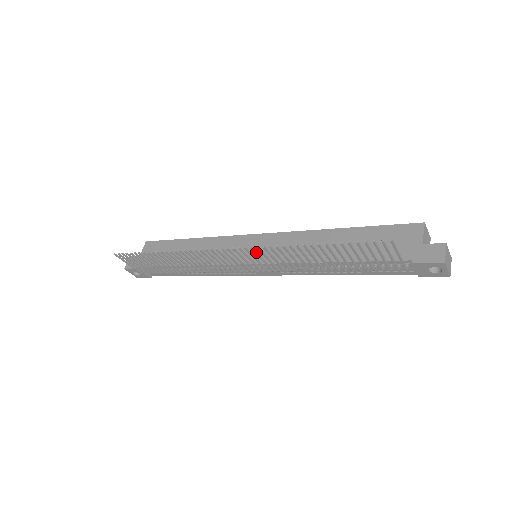
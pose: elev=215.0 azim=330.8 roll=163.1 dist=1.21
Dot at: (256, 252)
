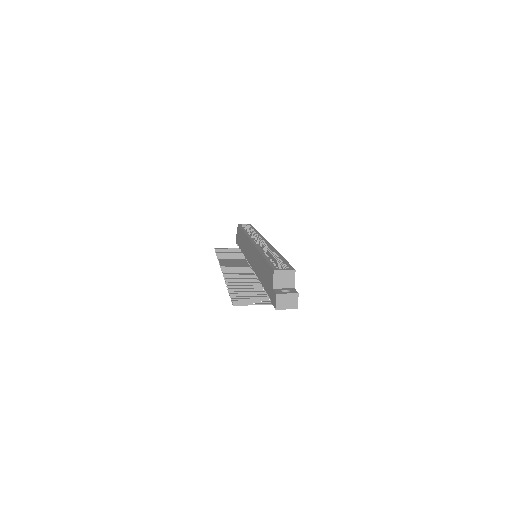
Dot at: (230, 275)
